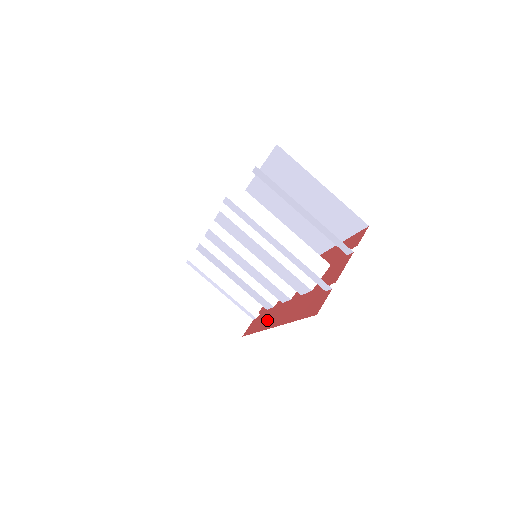
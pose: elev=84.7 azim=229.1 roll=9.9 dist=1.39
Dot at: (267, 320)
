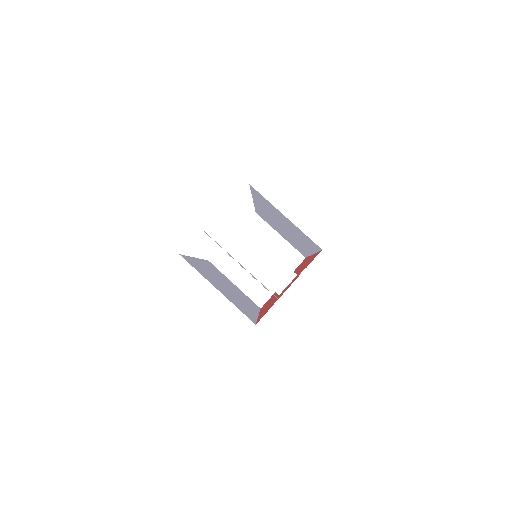
Dot at: occluded
